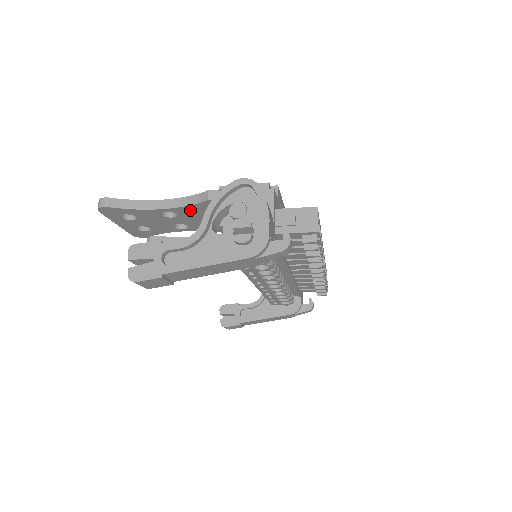
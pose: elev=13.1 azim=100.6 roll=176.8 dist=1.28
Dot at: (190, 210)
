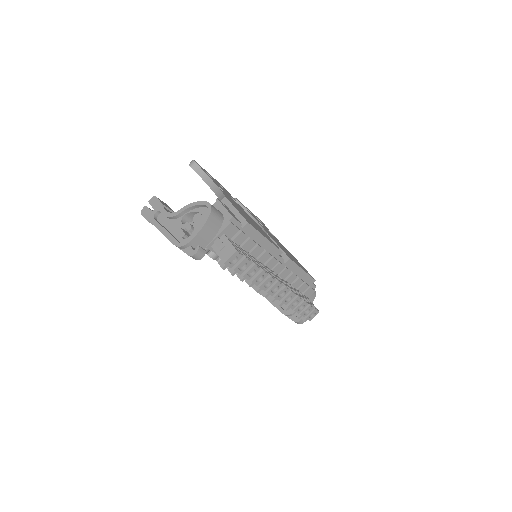
Dot at: occluded
